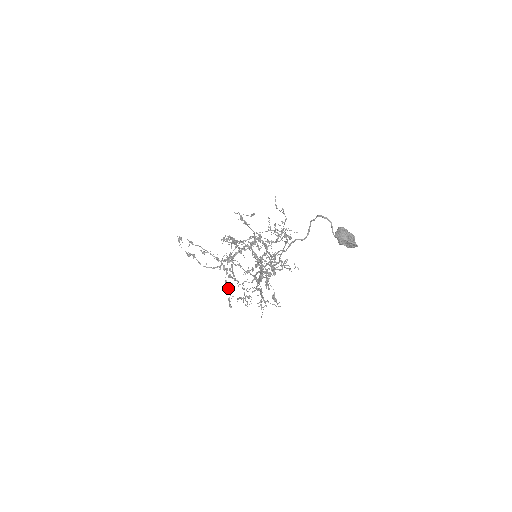
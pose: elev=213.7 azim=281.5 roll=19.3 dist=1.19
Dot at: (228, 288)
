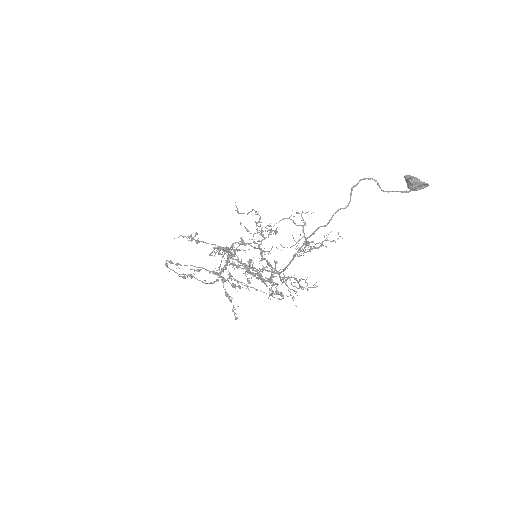
Dot at: (231, 299)
